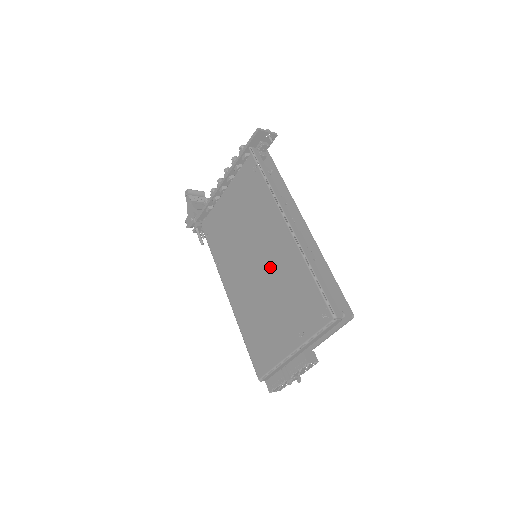
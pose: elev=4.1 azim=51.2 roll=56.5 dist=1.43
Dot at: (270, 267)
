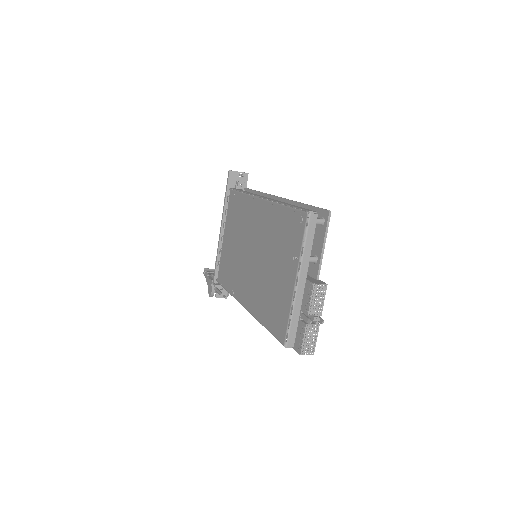
Dot at: (261, 242)
